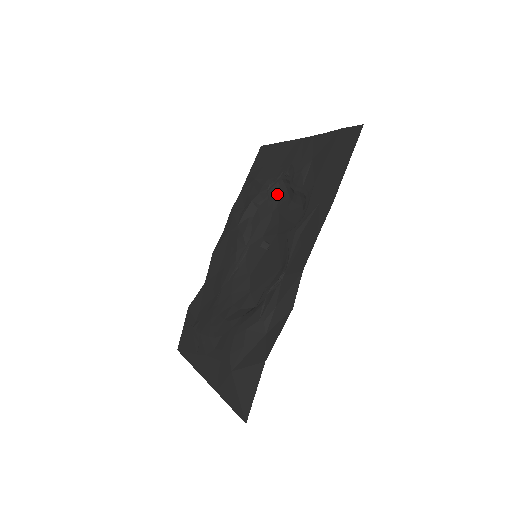
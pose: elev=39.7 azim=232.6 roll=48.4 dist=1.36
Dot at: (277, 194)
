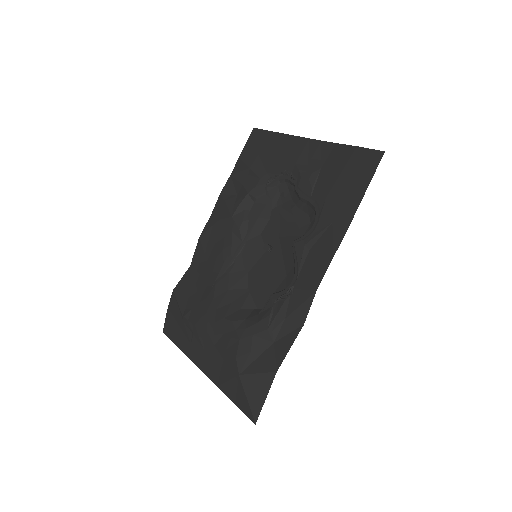
Dot at: (277, 192)
